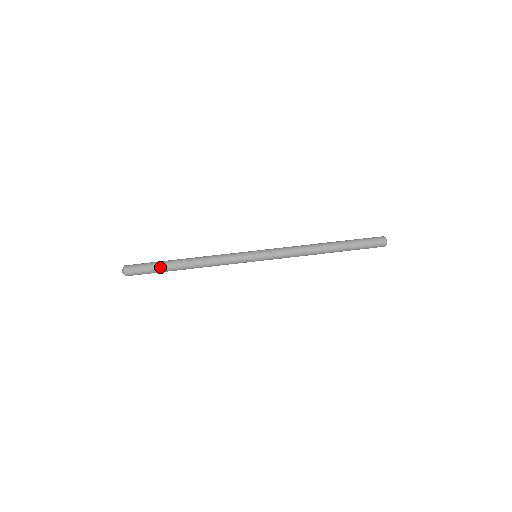
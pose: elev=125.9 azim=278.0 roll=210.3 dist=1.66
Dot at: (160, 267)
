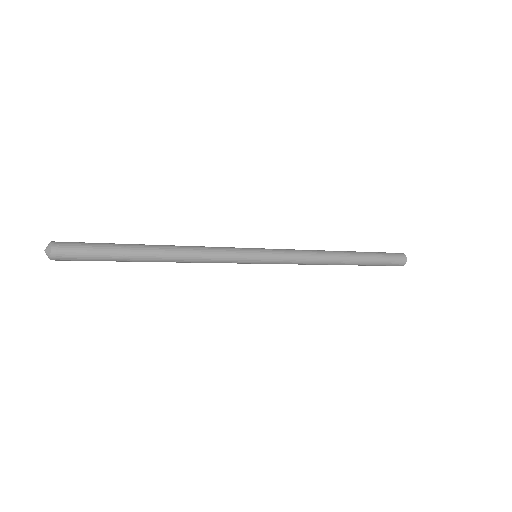
Dot at: (114, 244)
